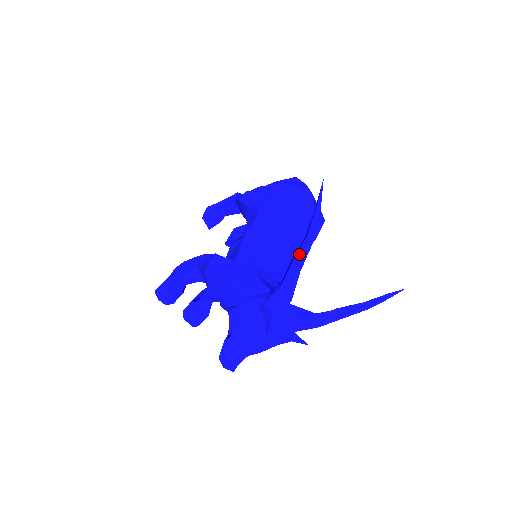
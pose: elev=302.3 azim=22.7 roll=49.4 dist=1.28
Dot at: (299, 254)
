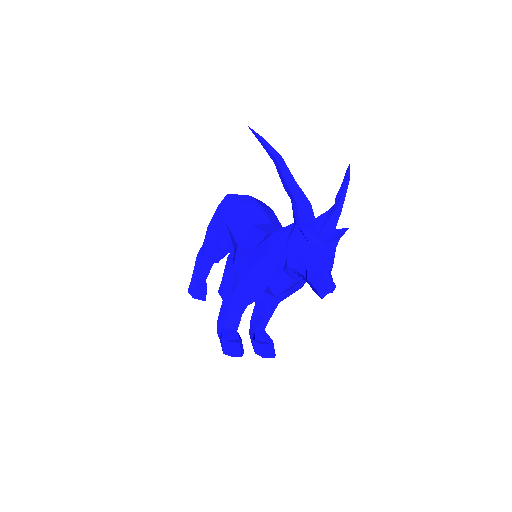
Dot at: (283, 172)
